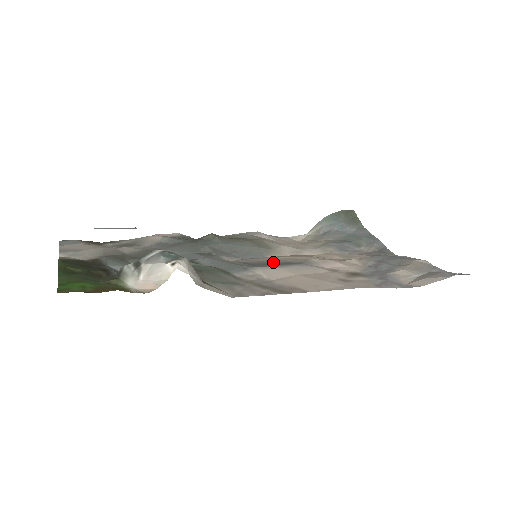
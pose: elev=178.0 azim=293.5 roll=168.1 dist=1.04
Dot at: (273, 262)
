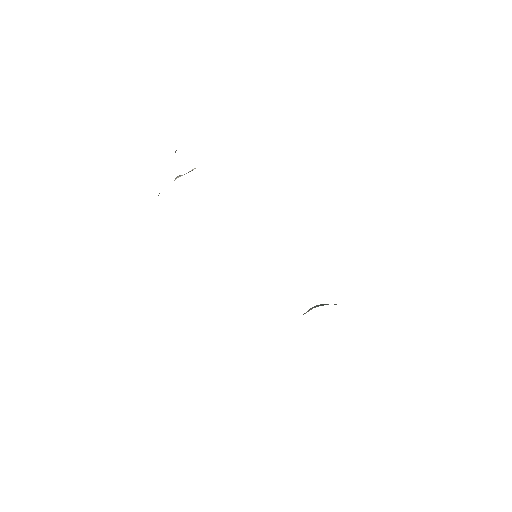
Dot at: occluded
